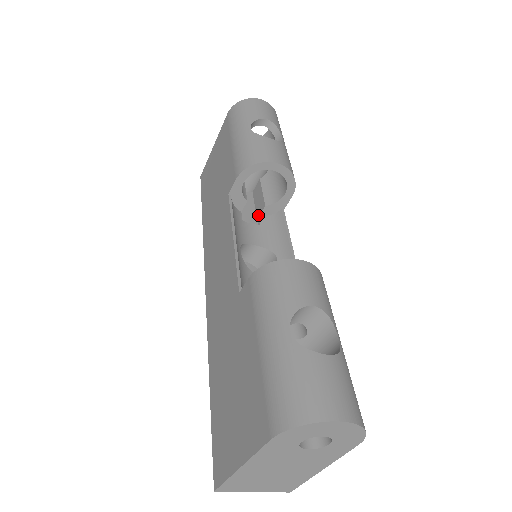
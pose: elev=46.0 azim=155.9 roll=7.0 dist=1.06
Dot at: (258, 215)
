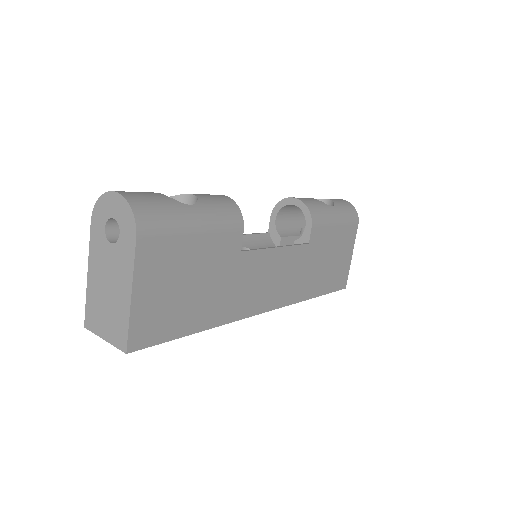
Dot at: occluded
